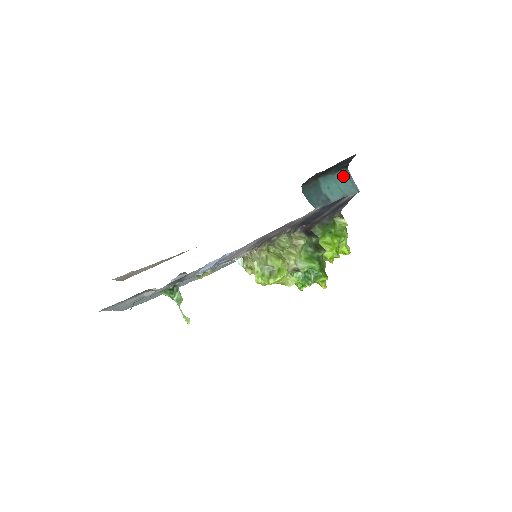
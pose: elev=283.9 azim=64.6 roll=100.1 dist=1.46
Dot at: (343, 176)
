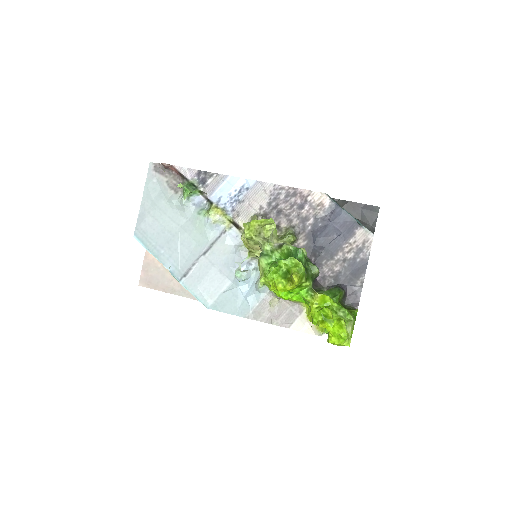
Dot at: occluded
